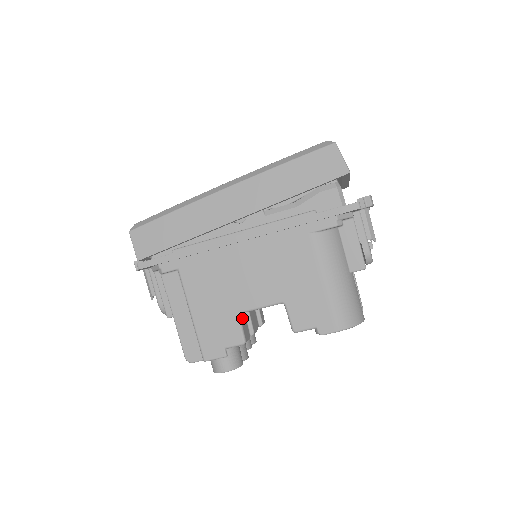
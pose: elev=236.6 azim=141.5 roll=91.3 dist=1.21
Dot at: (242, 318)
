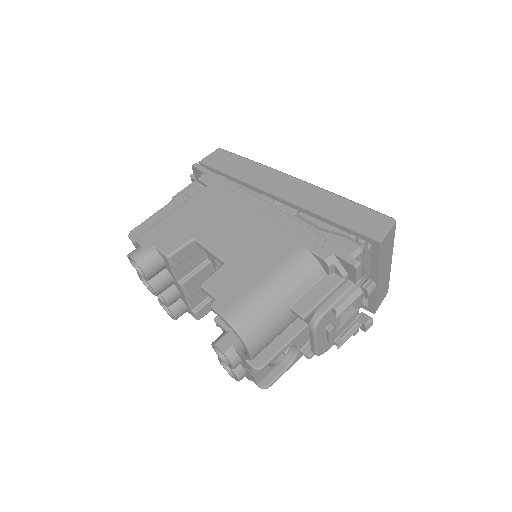
Dot at: (191, 247)
